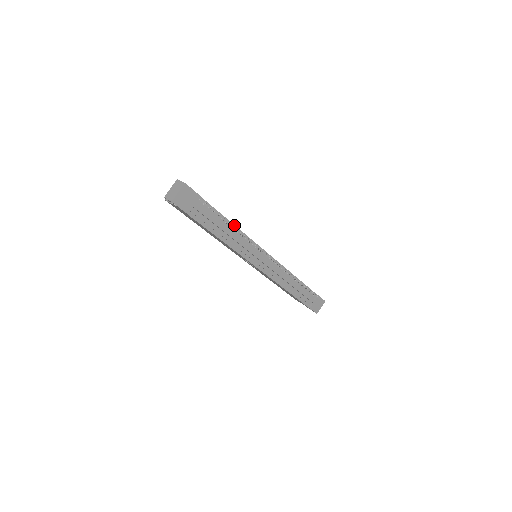
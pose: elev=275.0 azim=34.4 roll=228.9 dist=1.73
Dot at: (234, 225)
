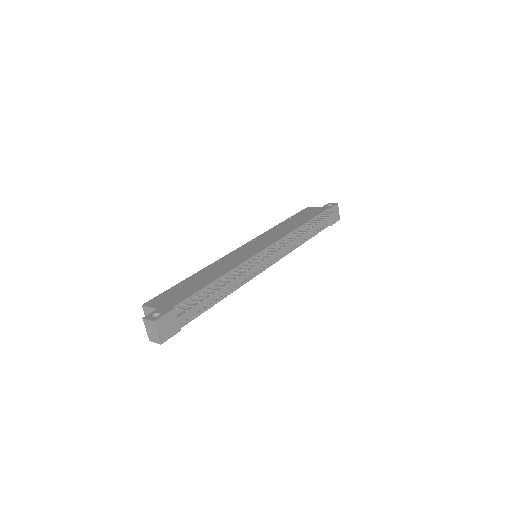
Dot at: (220, 277)
